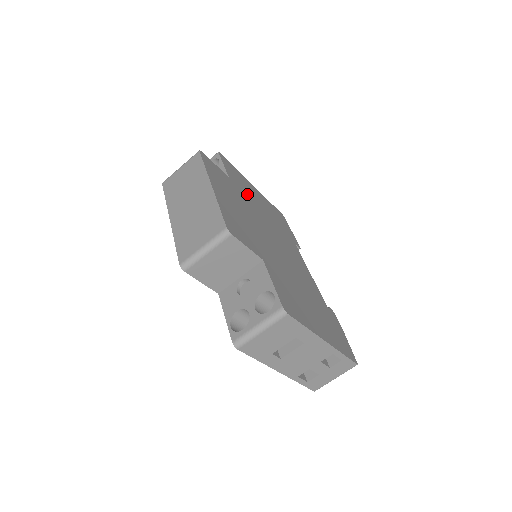
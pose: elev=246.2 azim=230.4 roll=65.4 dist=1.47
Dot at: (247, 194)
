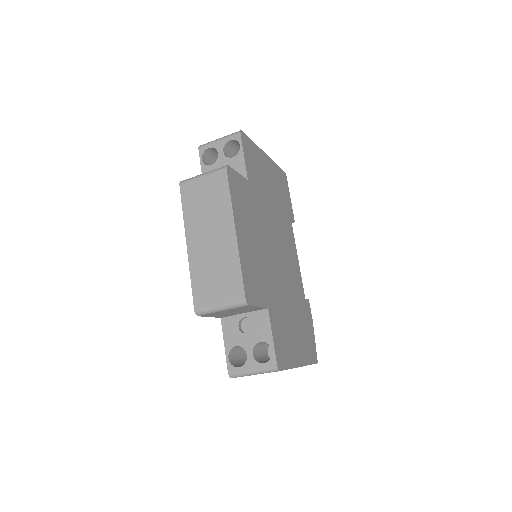
Dot at: (260, 188)
